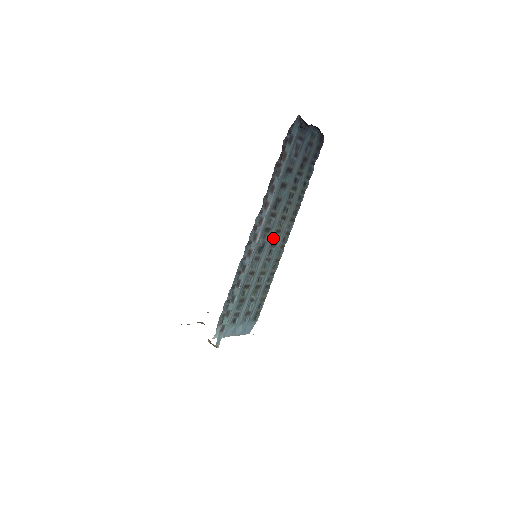
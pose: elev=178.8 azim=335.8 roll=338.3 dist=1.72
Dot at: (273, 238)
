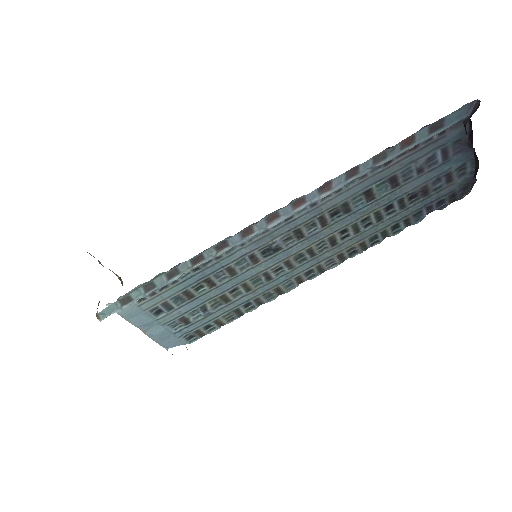
Dot at: (297, 254)
